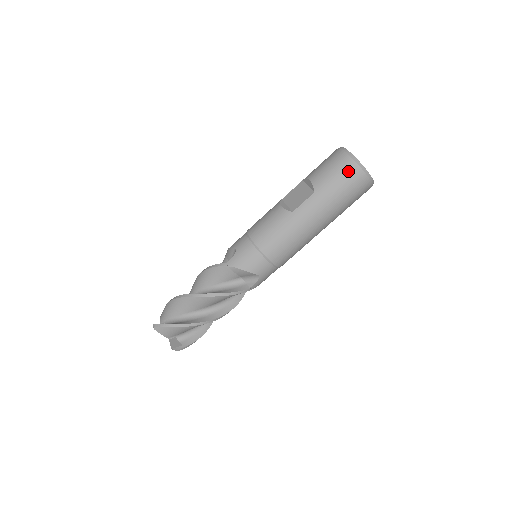
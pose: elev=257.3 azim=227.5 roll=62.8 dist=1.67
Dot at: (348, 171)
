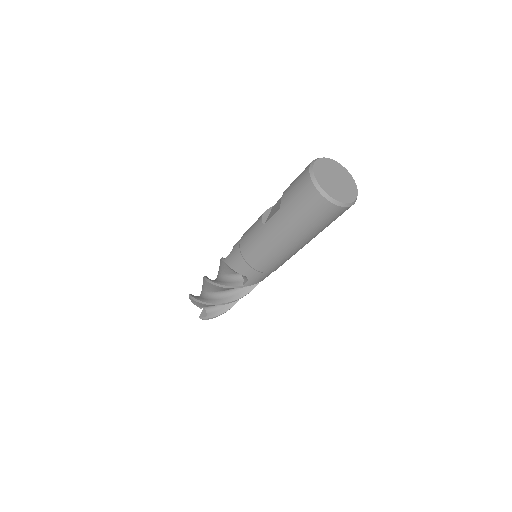
Dot at: (306, 191)
